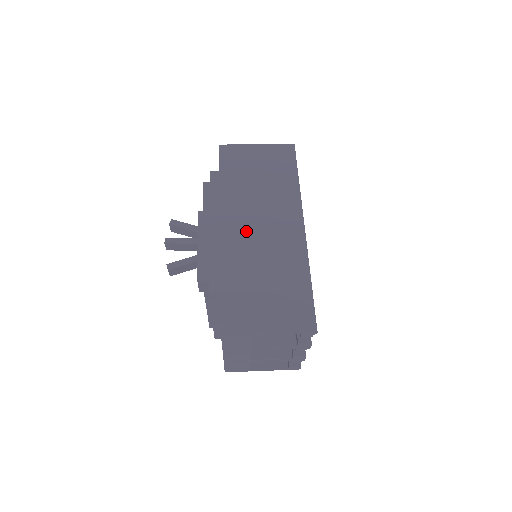
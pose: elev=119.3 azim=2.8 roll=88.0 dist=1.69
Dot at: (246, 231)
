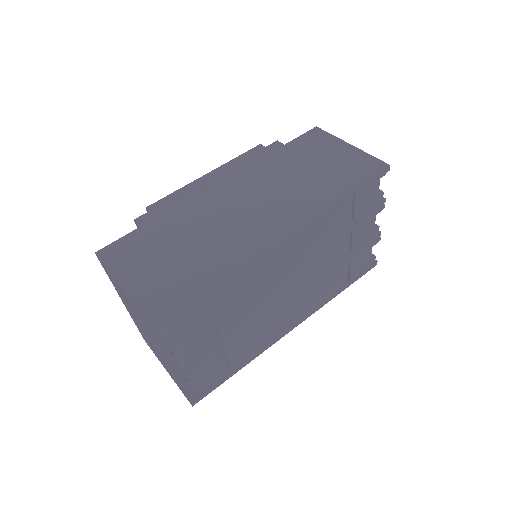
Dot at: (232, 199)
